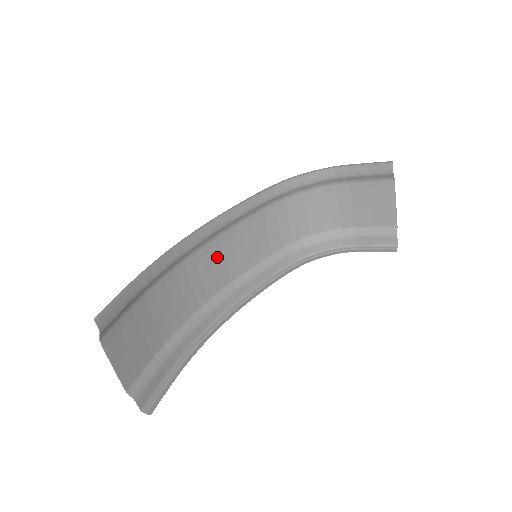
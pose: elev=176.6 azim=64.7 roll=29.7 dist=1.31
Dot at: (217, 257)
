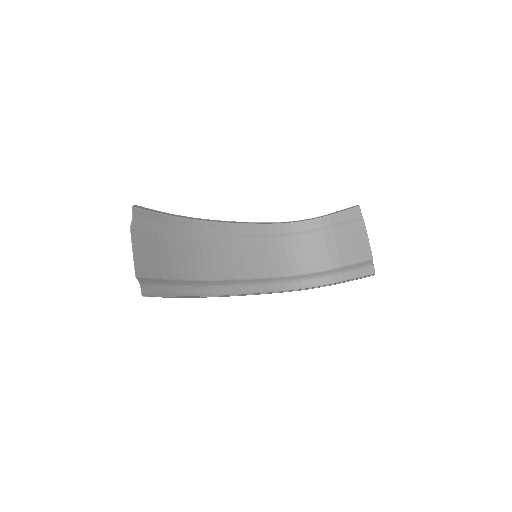
Dot at: (227, 254)
